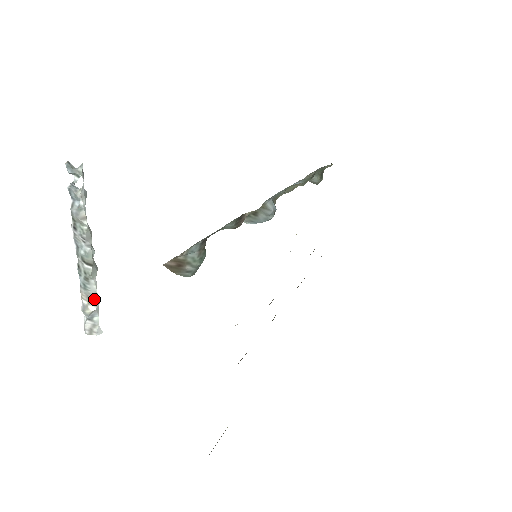
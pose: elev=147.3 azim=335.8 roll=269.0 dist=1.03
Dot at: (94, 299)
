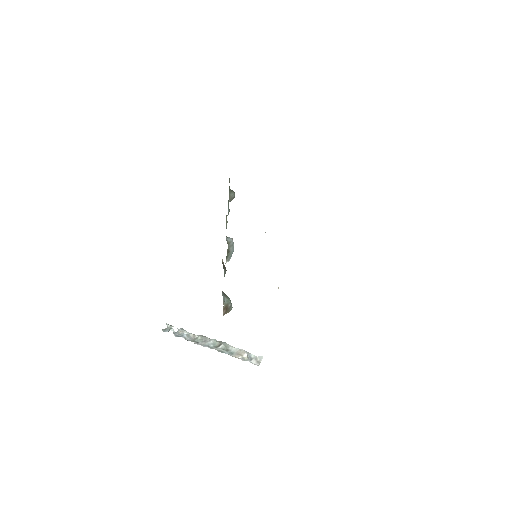
Dot at: (241, 352)
